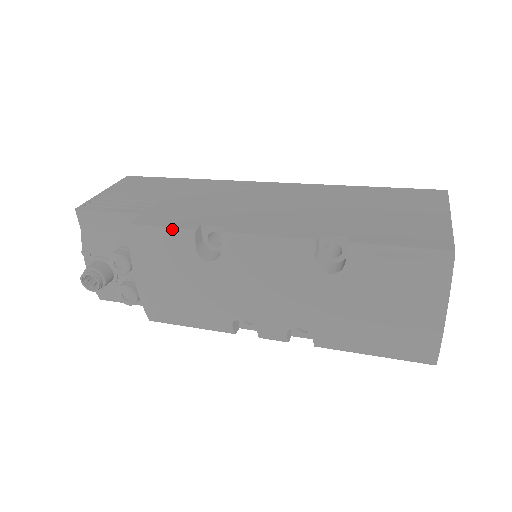
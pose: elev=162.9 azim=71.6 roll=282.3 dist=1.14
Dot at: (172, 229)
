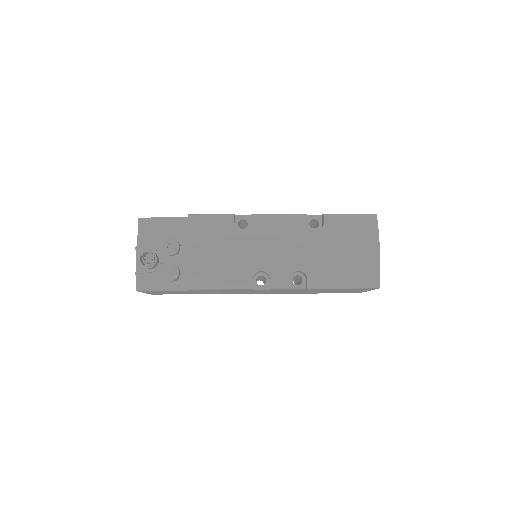
Dot at: (219, 214)
